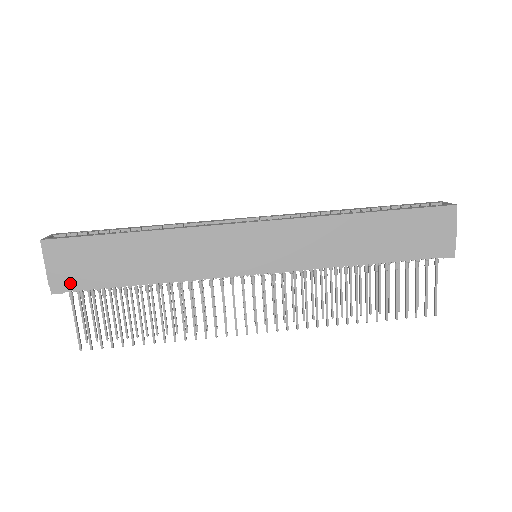
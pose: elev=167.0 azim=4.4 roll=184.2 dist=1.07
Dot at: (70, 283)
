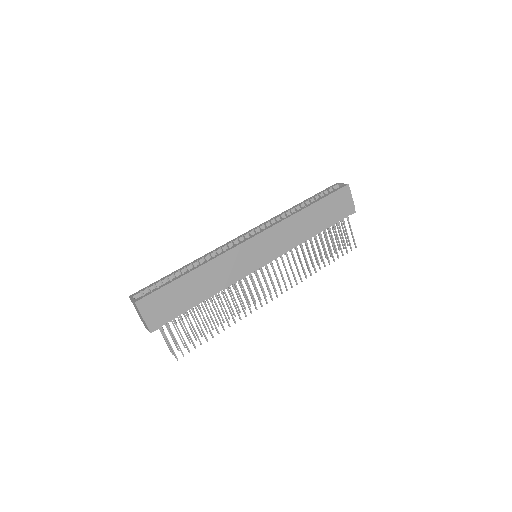
Dot at: (161, 321)
